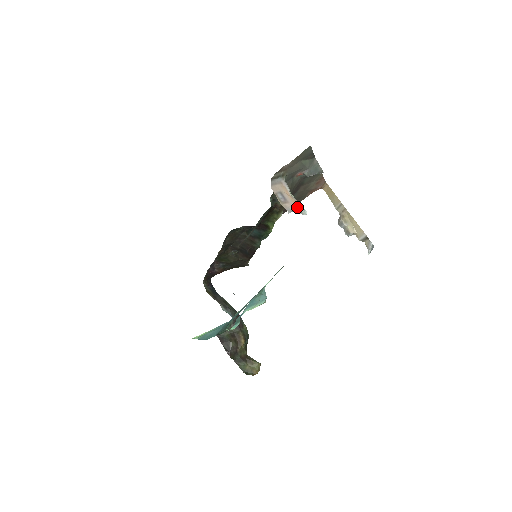
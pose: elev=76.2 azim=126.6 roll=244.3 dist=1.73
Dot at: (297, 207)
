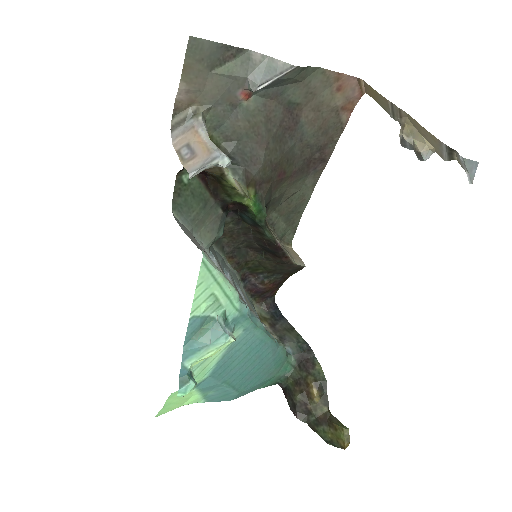
Dot at: (209, 158)
